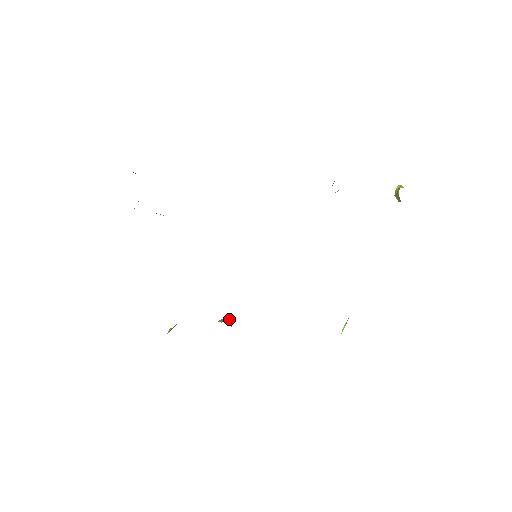
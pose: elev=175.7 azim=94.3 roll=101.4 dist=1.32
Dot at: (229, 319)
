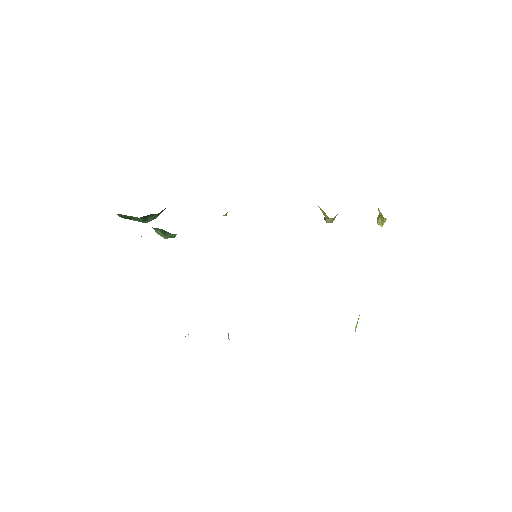
Dot at: occluded
